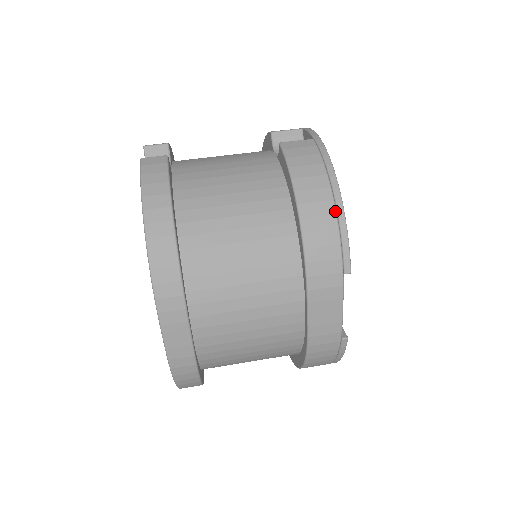
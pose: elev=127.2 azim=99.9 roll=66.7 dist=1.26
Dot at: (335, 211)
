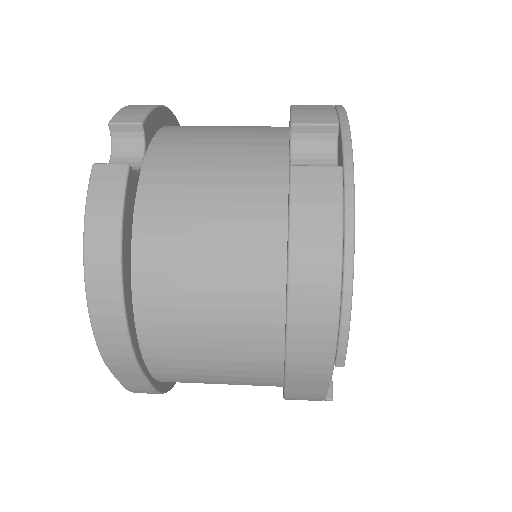
Dot at: (339, 301)
